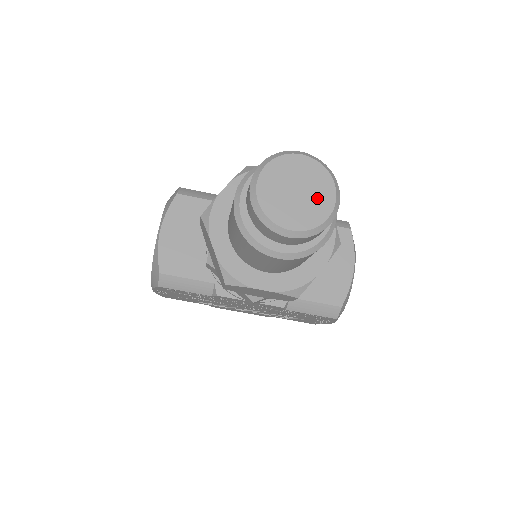
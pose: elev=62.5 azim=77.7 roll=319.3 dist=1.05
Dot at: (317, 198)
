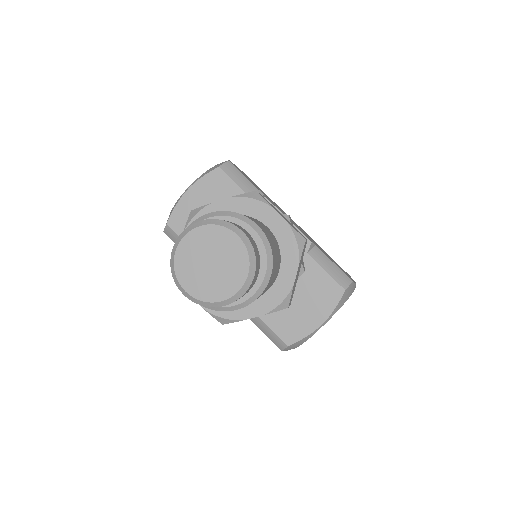
Dot at: (224, 279)
